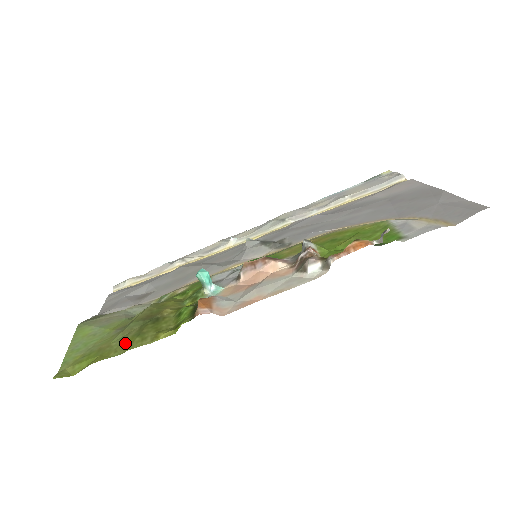
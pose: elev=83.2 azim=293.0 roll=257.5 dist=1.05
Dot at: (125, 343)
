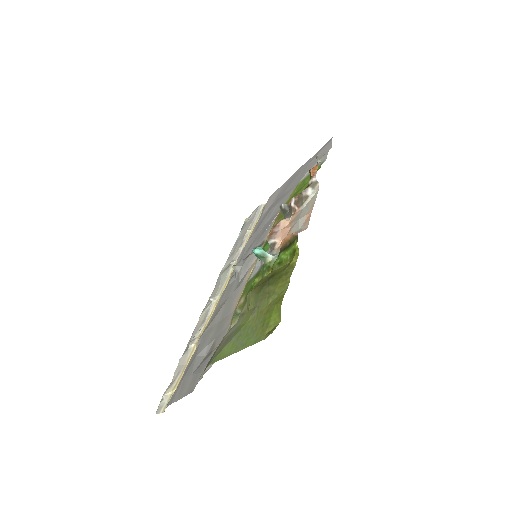
Dot at: (279, 287)
